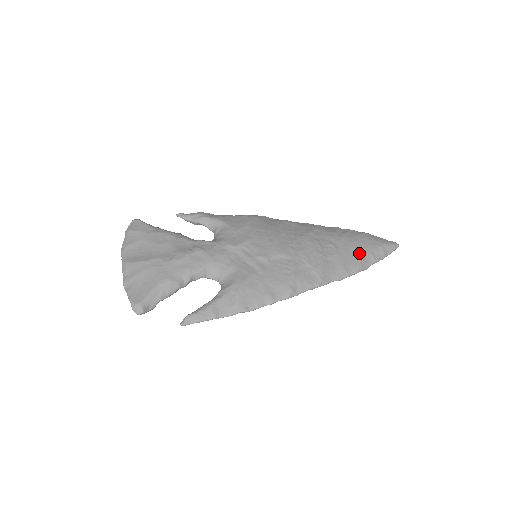
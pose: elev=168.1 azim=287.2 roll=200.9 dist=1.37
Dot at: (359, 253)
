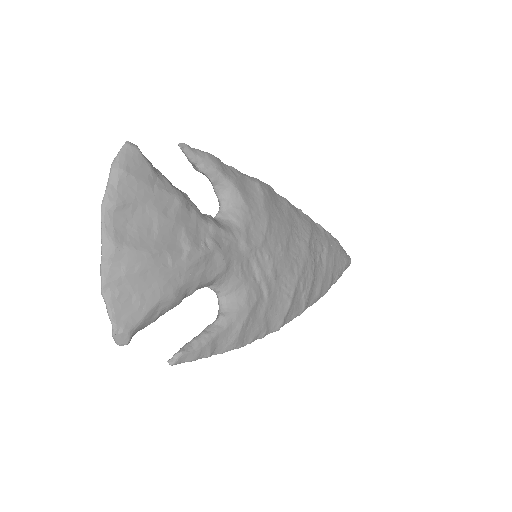
Dot at: (333, 273)
